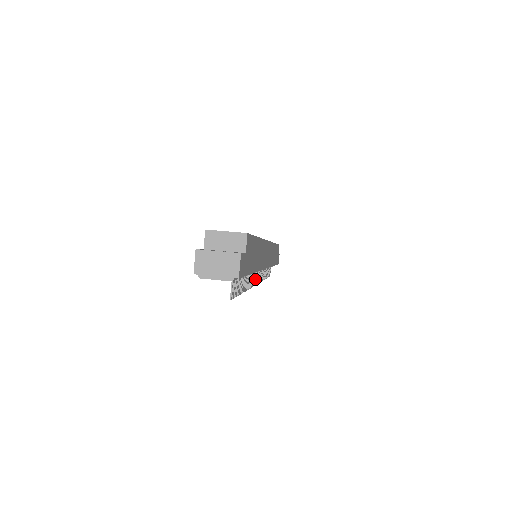
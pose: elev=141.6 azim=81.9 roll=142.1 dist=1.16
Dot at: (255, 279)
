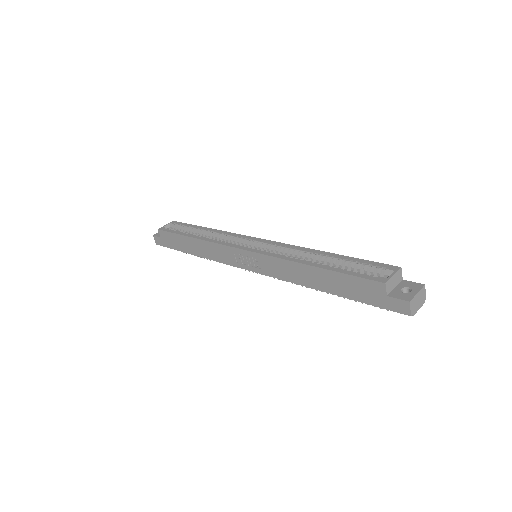
Dot at: occluded
